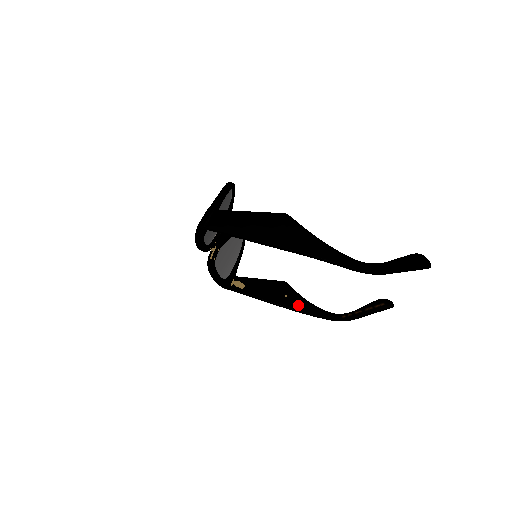
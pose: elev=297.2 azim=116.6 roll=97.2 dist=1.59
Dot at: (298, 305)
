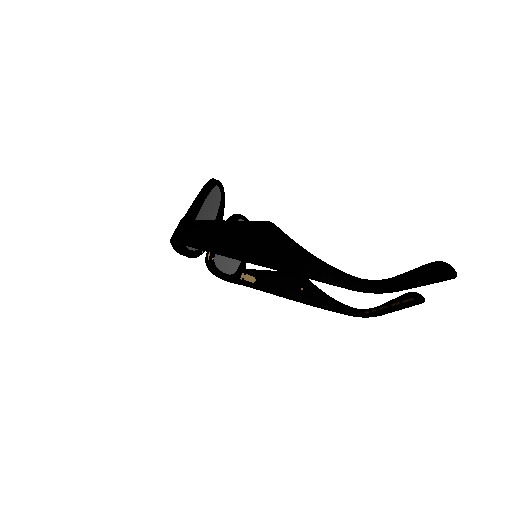
Dot at: (315, 299)
